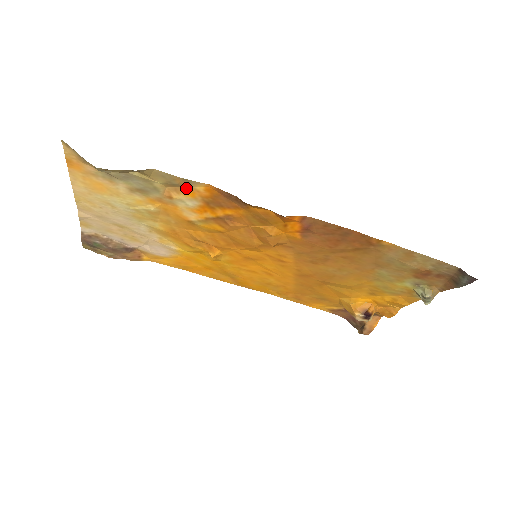
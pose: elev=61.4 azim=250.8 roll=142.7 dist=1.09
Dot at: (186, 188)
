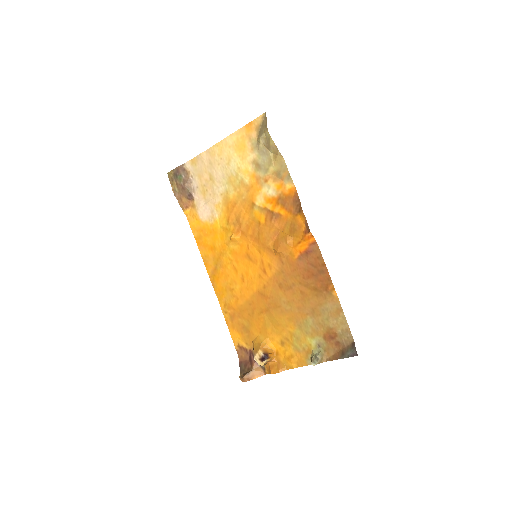
Dot at: (281, 182)
